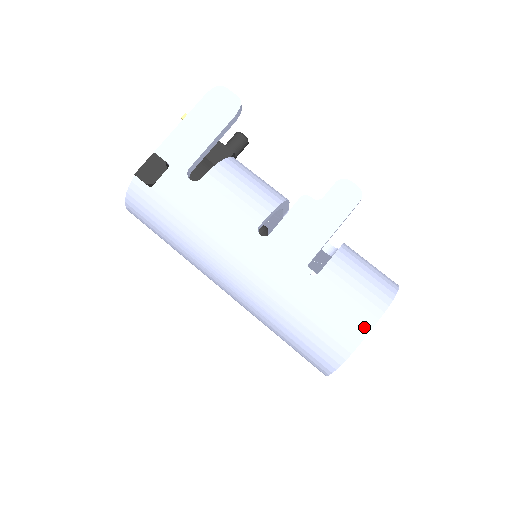
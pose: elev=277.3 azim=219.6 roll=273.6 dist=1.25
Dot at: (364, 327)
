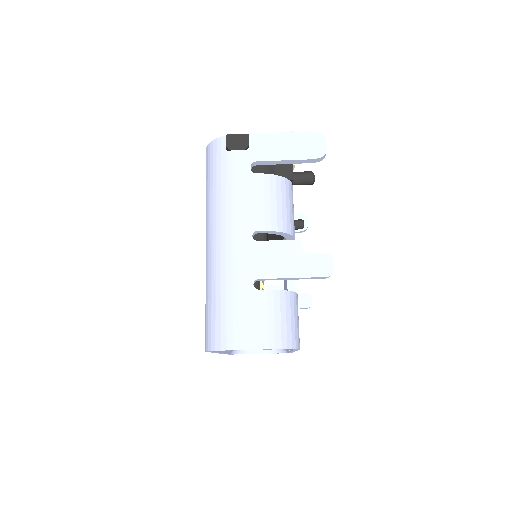
Dot at: (249, 344)
